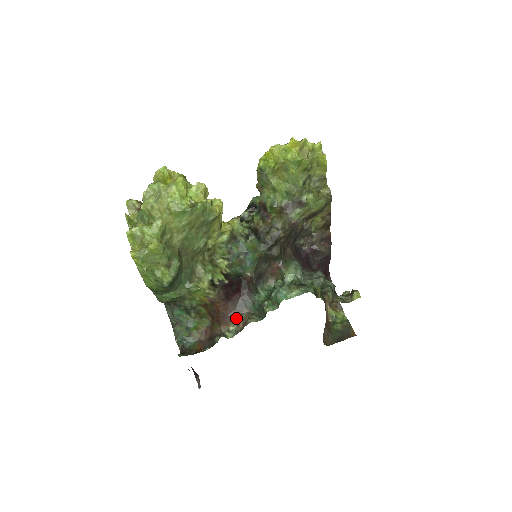
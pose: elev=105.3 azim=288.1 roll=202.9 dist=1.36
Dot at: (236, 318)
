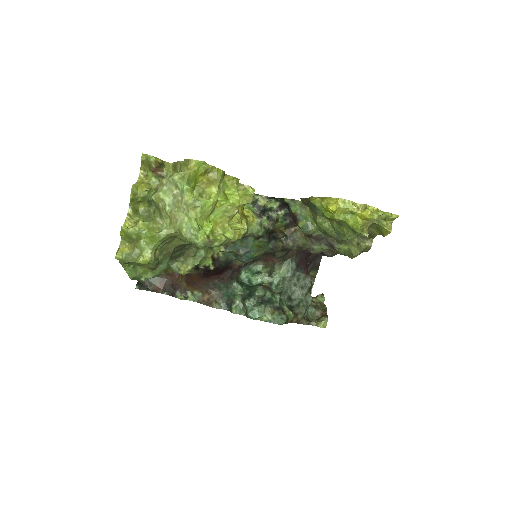
Dot at: (205, 290)
